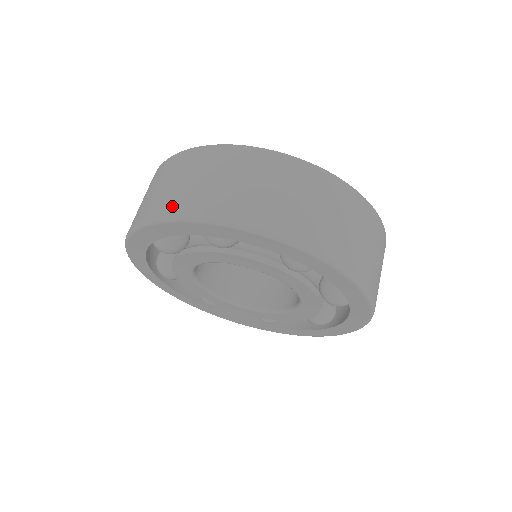
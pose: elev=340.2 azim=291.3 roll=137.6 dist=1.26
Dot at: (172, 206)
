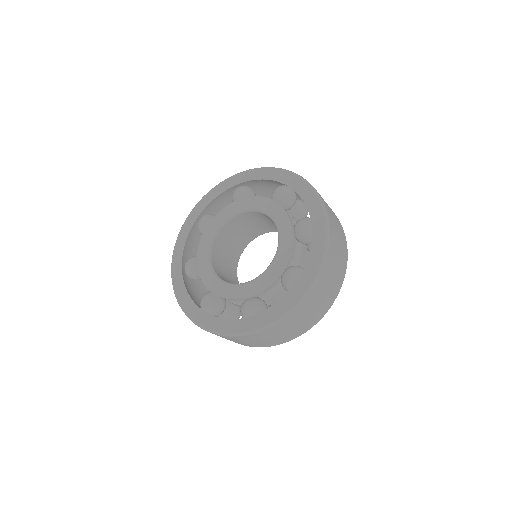
Dot at: occluded
